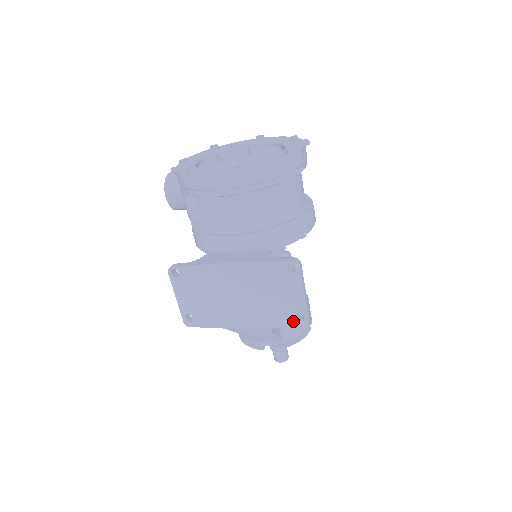
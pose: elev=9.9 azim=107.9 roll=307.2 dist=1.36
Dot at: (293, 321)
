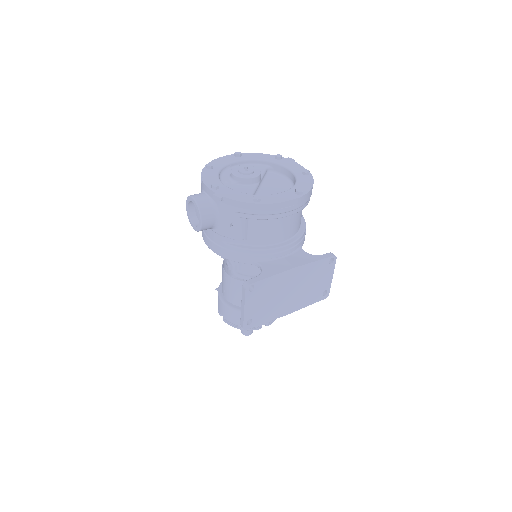
Dot at: (320, 297)
